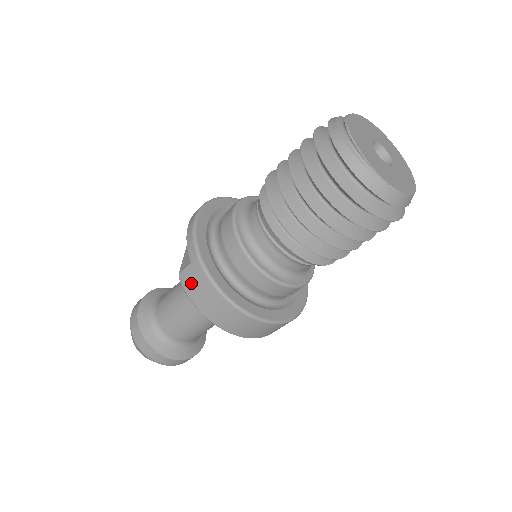
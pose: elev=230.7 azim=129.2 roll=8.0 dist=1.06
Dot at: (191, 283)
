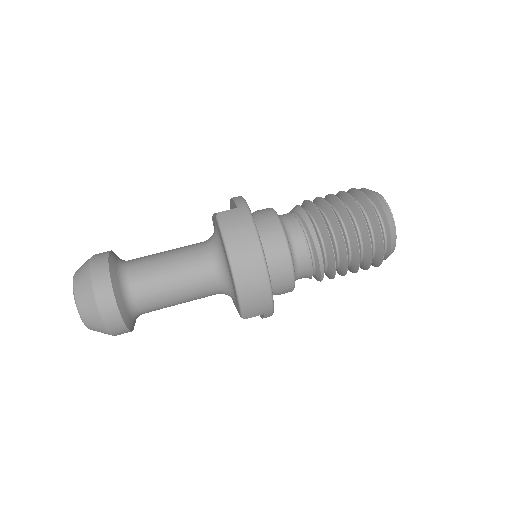
Dot at: (231, 219)
